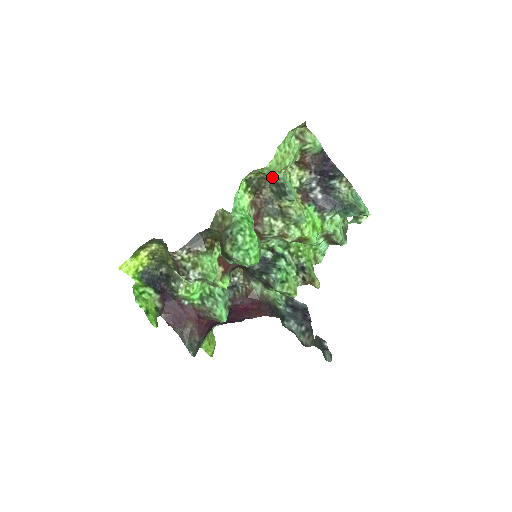
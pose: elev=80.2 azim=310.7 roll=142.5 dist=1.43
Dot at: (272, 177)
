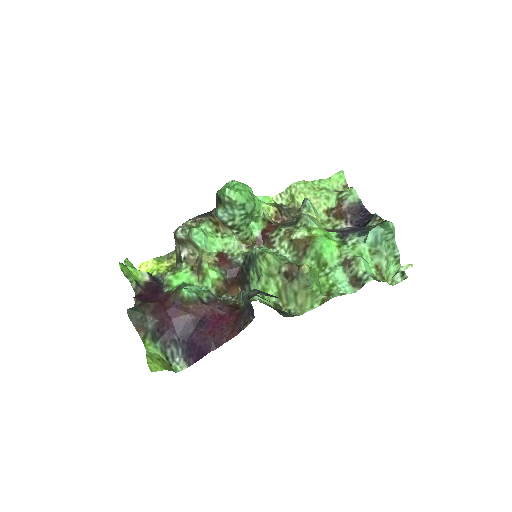
Dot at: occluded
